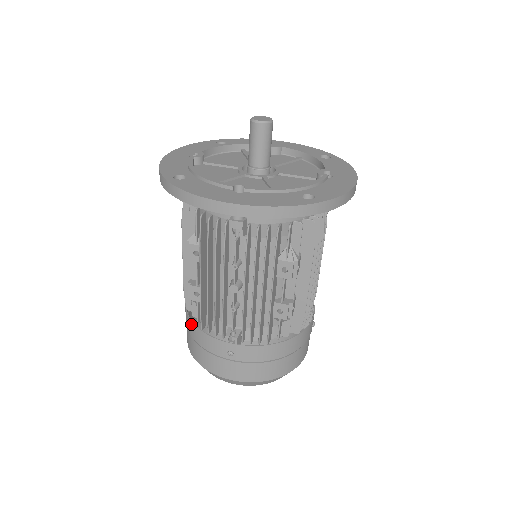
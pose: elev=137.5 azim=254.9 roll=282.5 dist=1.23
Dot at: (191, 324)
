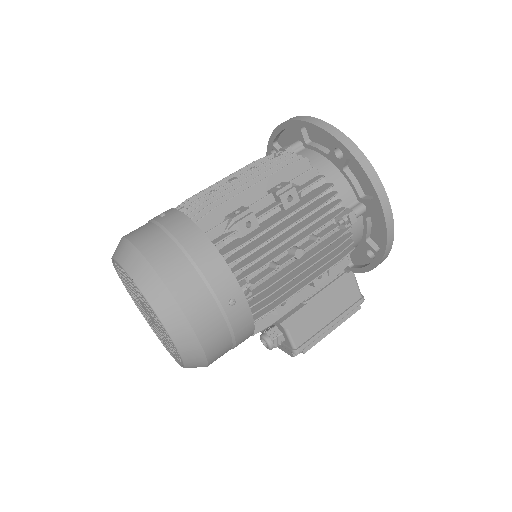
Dot at: occluded
